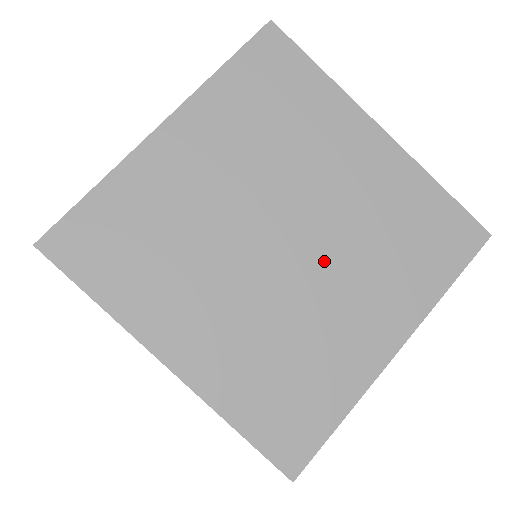
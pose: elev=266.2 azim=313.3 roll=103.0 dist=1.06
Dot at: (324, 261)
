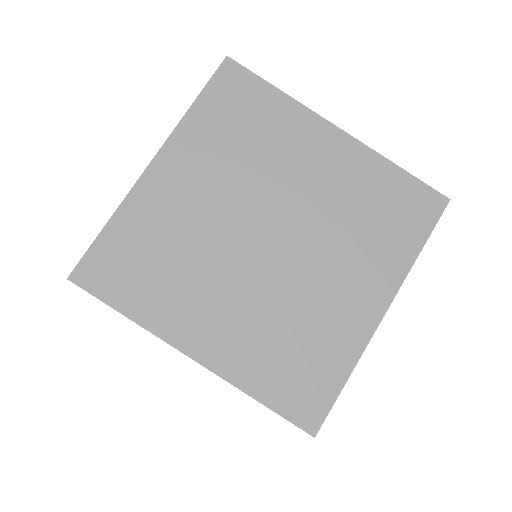
Dot at: (308, 248)
